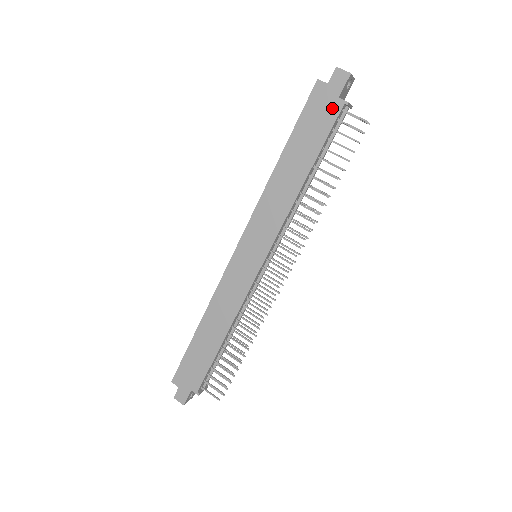
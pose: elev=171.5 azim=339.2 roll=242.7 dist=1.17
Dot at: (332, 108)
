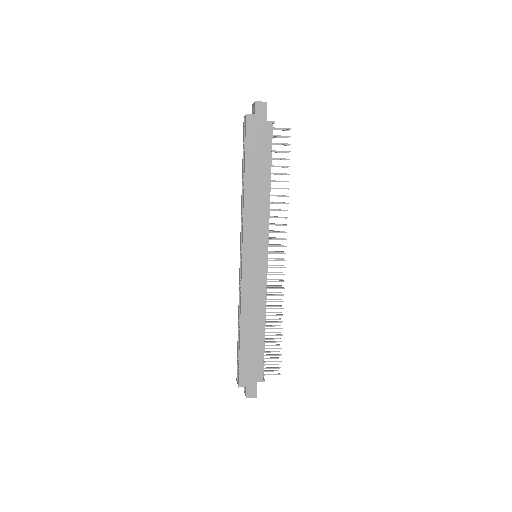
Dot at: (265, 129)
